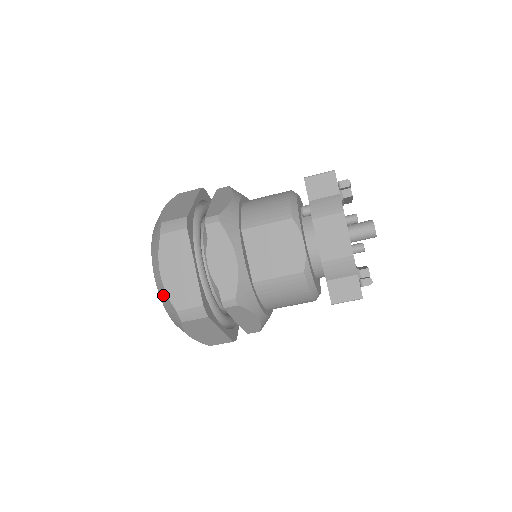
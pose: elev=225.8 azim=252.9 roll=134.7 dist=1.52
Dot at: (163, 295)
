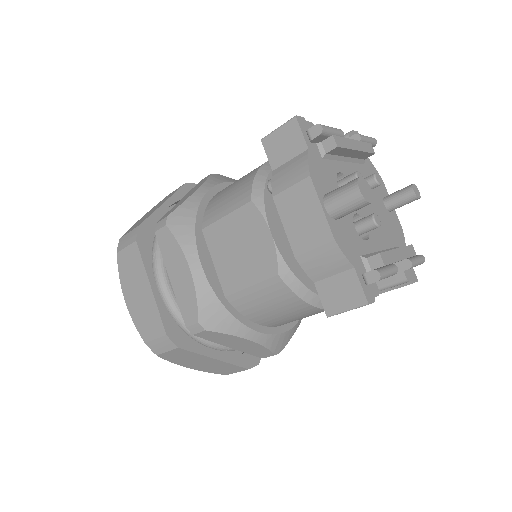
Dot at: occluded
